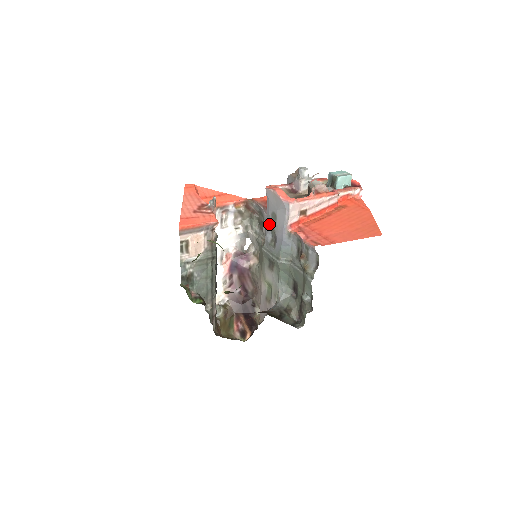
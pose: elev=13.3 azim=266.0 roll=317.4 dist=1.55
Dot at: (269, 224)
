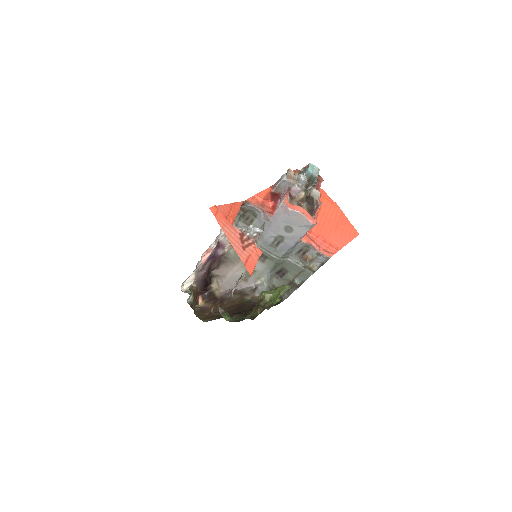
Dot at: (276, 231)
